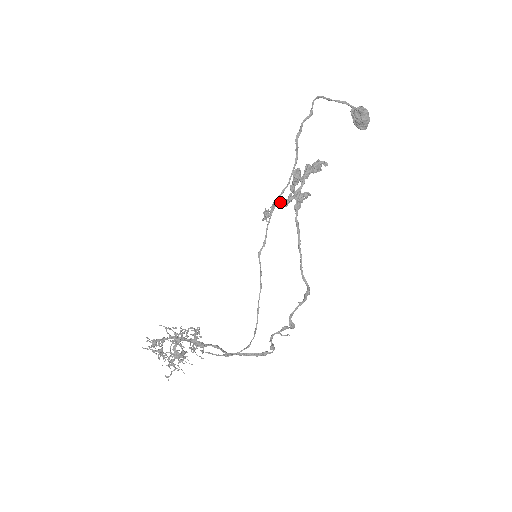
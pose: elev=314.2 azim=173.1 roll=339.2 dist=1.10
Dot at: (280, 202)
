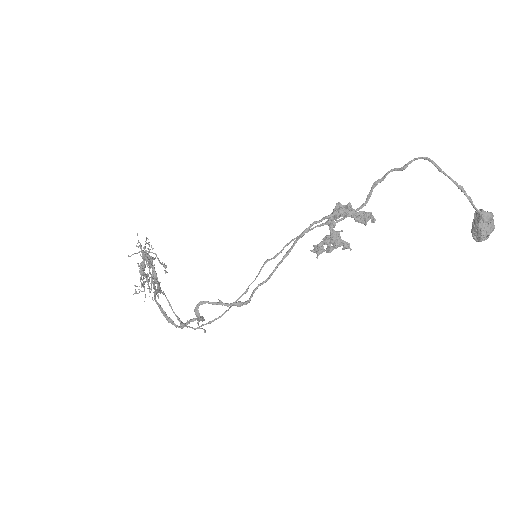
Dot at: occluded
